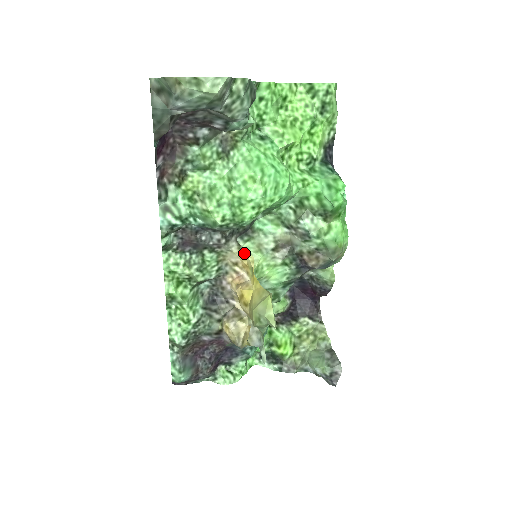
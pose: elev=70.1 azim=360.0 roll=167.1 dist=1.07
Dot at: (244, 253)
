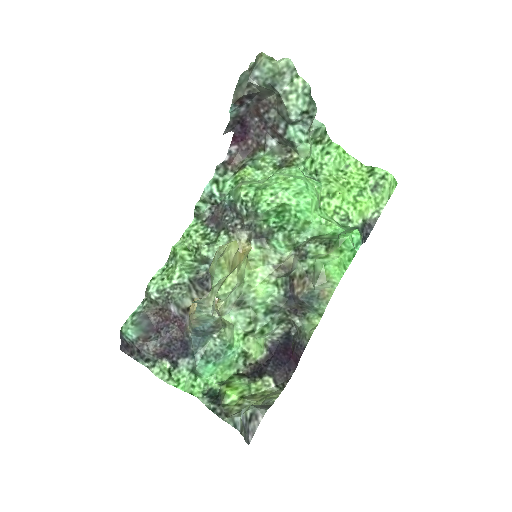
Dot at: (248, 245)
